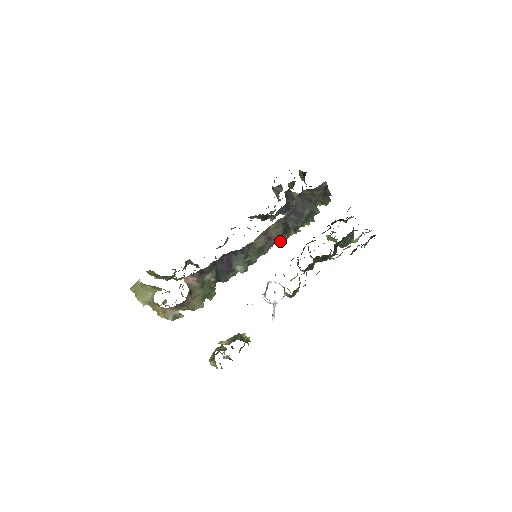
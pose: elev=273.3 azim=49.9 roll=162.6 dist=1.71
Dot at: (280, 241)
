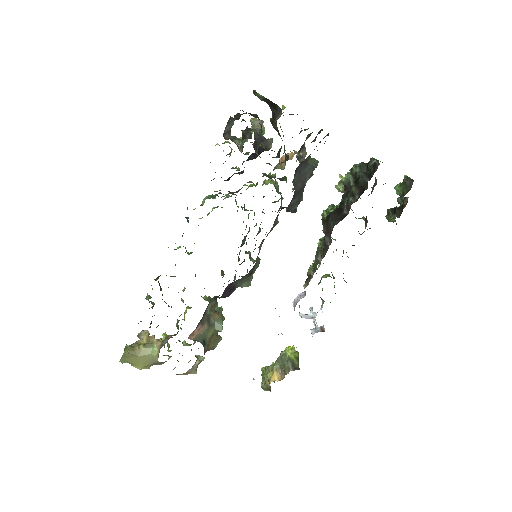
Dot at: (278, 222)
